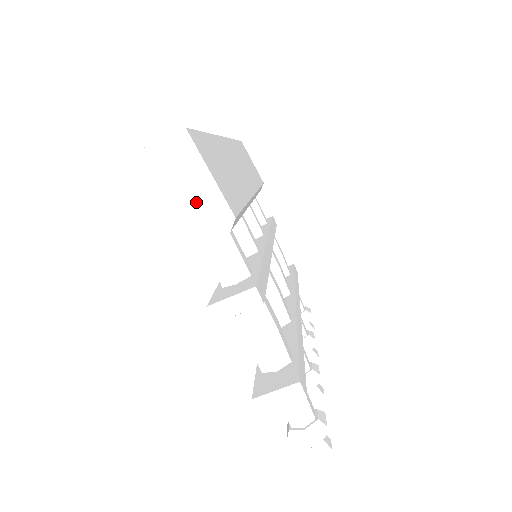
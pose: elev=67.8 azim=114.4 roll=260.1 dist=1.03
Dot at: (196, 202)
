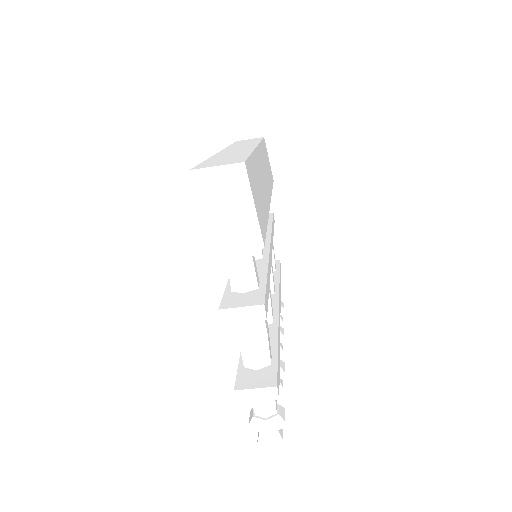
Dot at: (235, 224)
